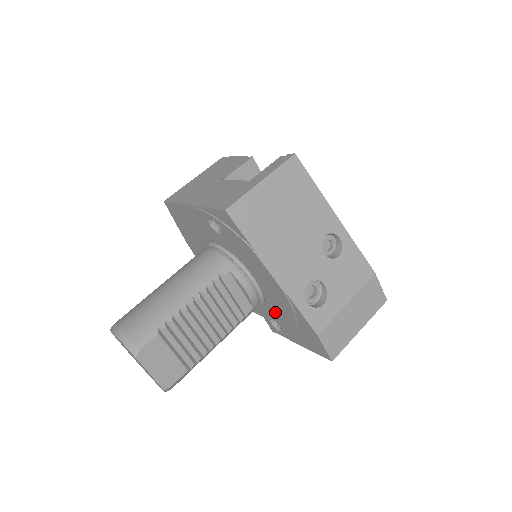
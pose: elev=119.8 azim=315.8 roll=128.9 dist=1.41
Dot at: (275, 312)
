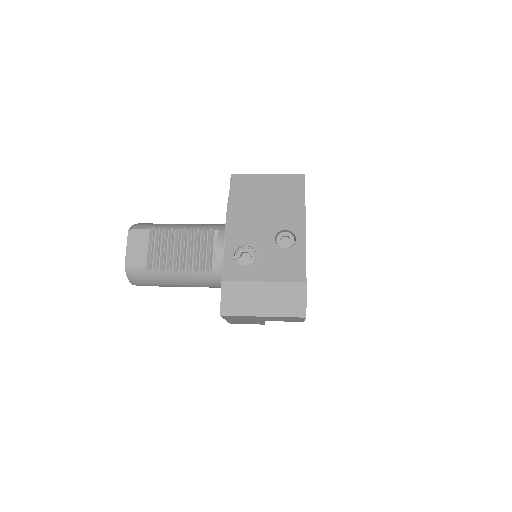
Dot at: occluded
